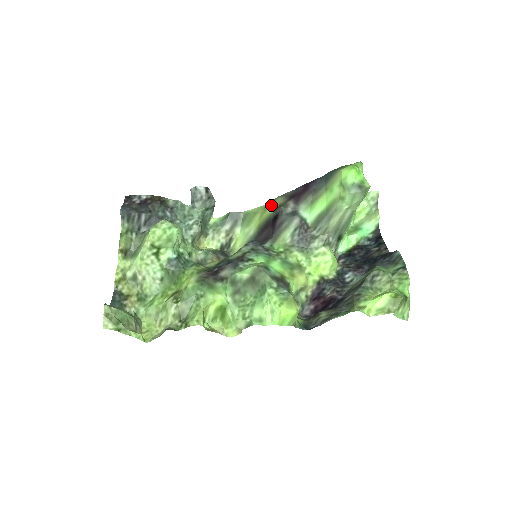
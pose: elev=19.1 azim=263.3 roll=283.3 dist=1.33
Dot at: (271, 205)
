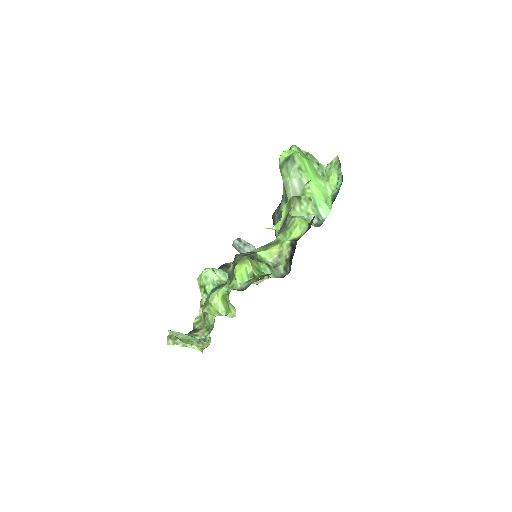
Dot at: occluded
